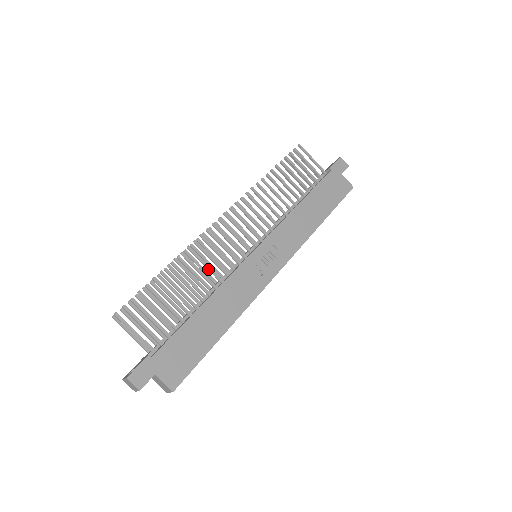
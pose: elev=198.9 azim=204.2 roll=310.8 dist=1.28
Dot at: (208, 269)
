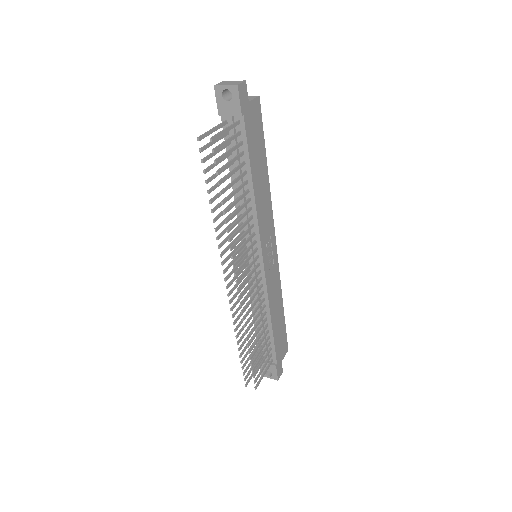
Dot at: occluded
